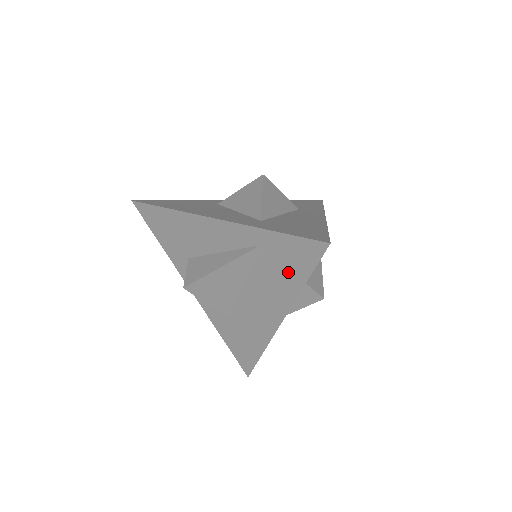
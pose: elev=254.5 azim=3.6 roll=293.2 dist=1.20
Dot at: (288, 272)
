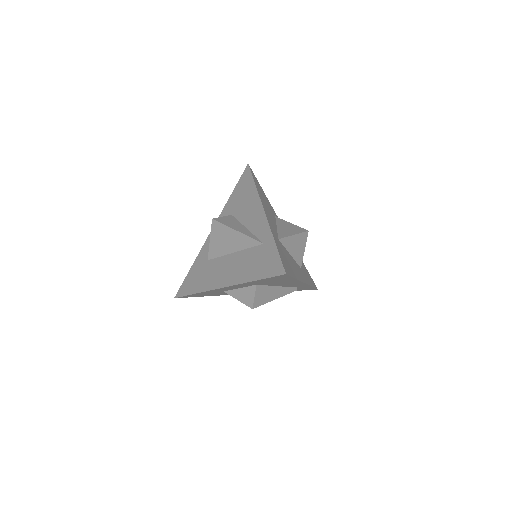
Dot at: (257, 268)
